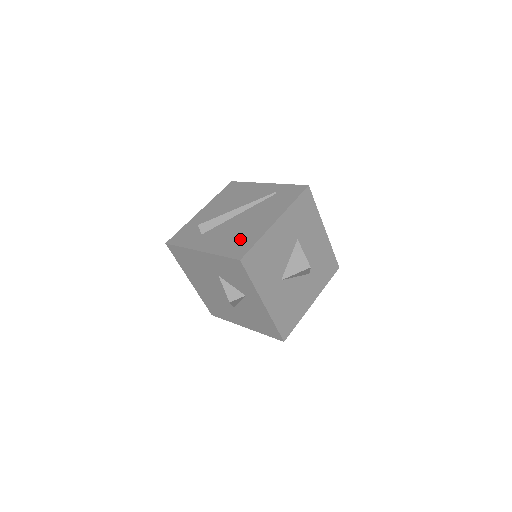
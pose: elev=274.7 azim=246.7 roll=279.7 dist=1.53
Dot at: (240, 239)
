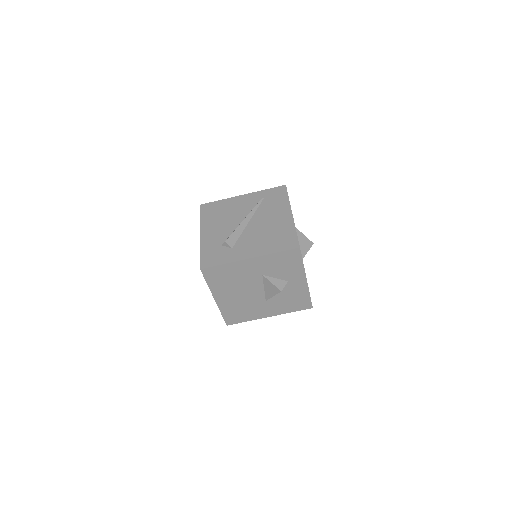
Dot at: (278, 236)
